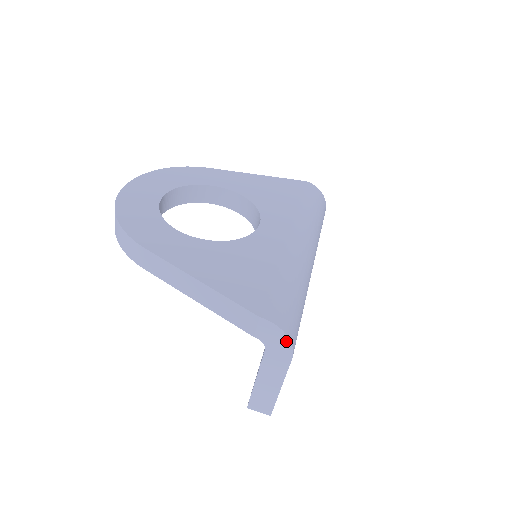
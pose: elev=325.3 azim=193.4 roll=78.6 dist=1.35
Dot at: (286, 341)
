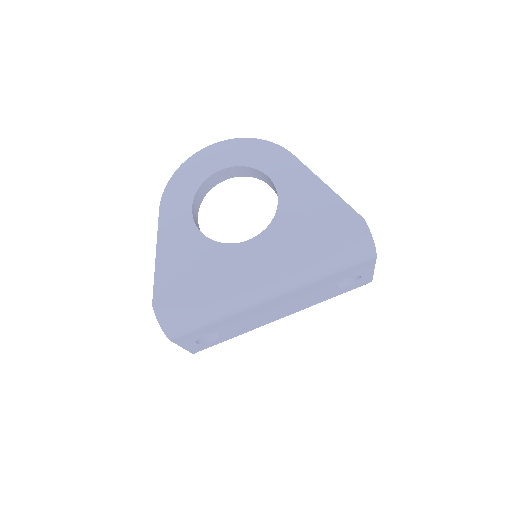
Dot at: (163, 330)
